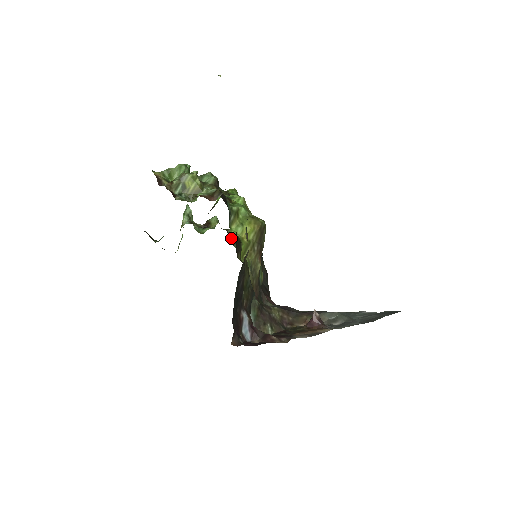
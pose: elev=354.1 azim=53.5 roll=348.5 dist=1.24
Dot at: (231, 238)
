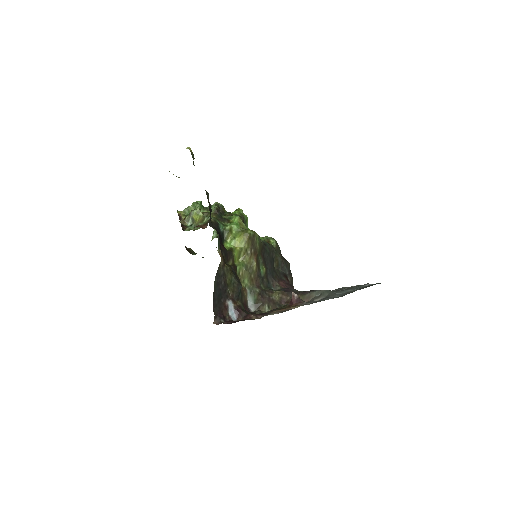
Dot at: occluded
